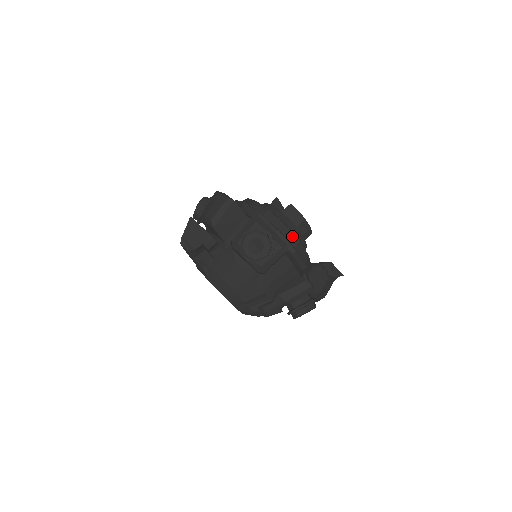
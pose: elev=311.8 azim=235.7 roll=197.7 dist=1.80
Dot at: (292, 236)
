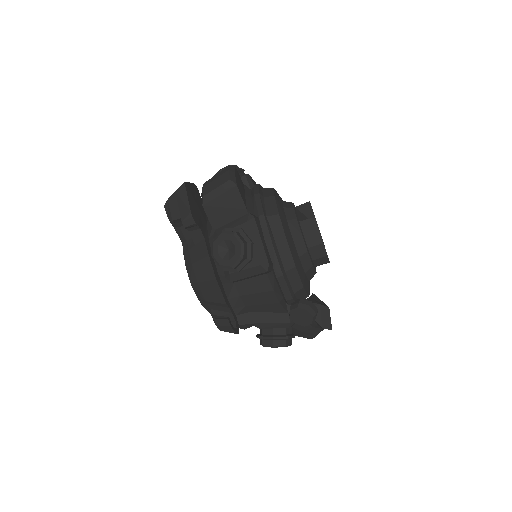
Dot at: (289, 256)
